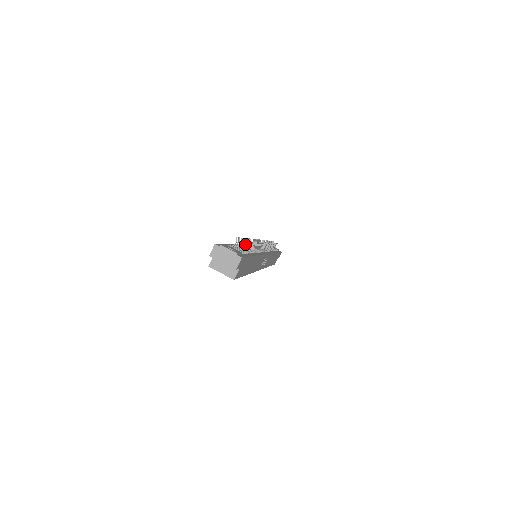
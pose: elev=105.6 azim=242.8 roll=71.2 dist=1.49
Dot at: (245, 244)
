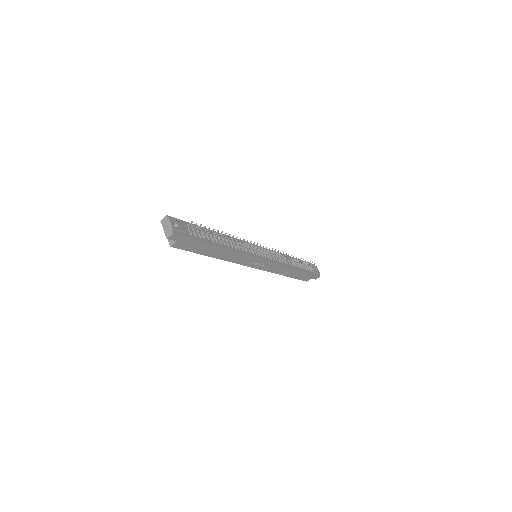
Dot at: (208, 232)
